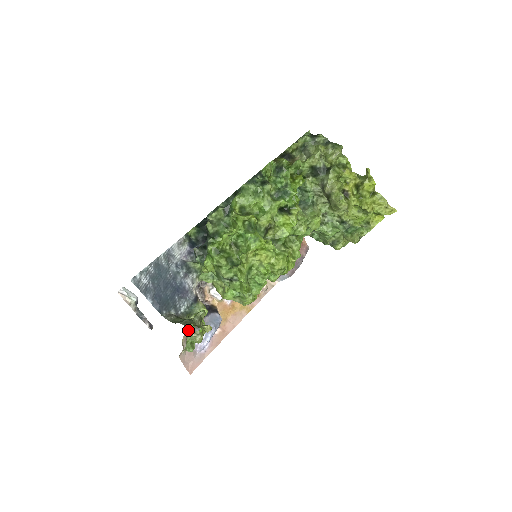
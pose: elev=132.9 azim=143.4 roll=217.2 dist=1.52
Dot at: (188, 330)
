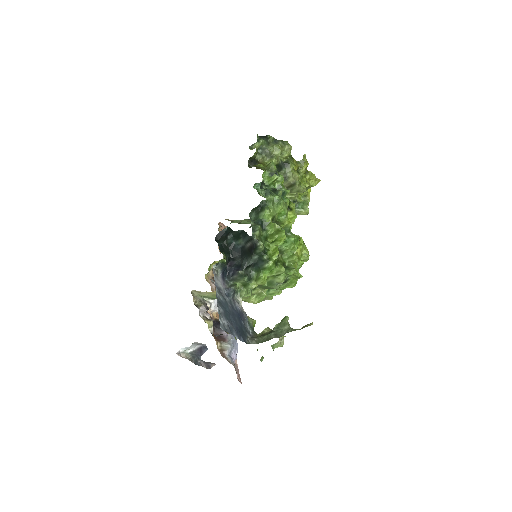
Dot at: (220, 351)
